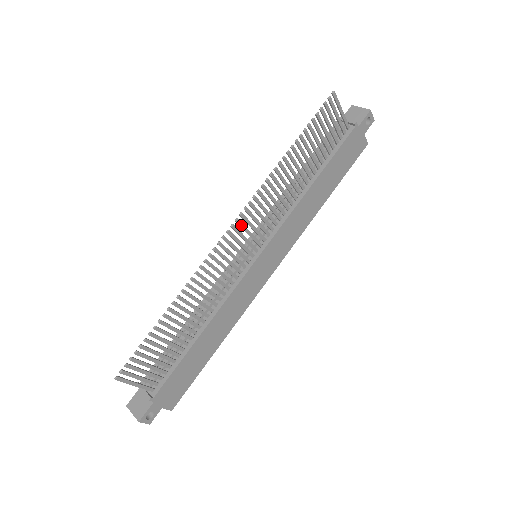
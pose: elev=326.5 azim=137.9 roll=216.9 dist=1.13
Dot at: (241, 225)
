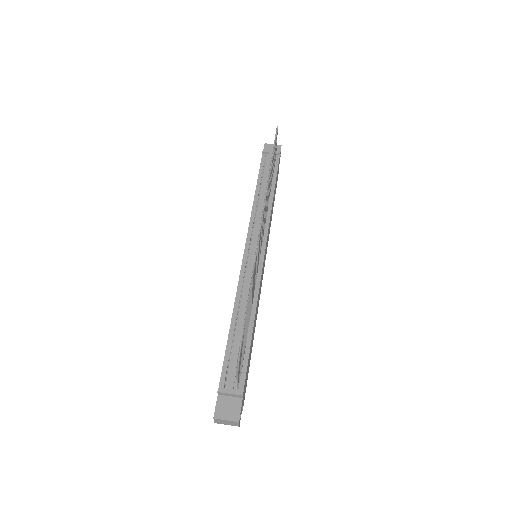
Dot at: (262, 223)
